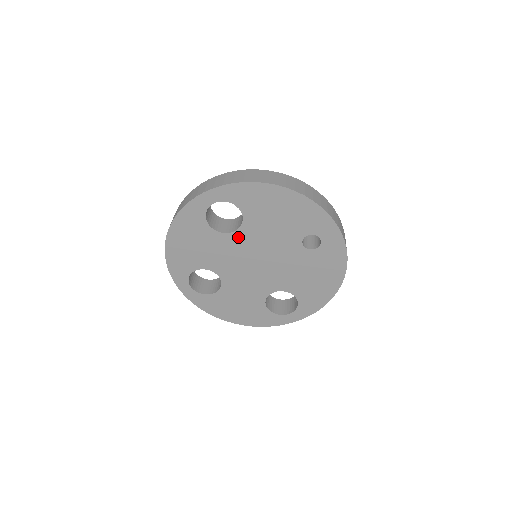
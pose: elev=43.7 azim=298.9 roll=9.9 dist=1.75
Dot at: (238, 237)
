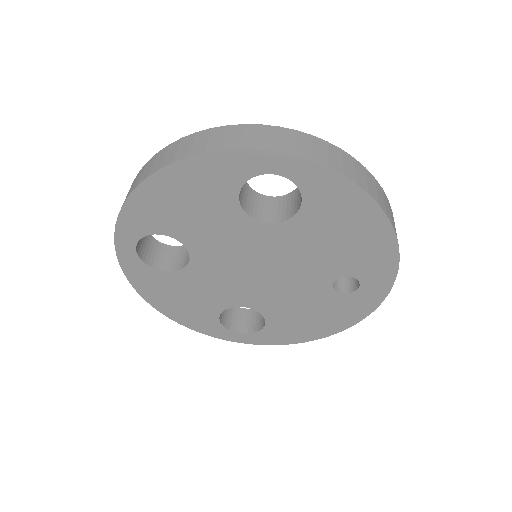
Dot at: (264, 231)
